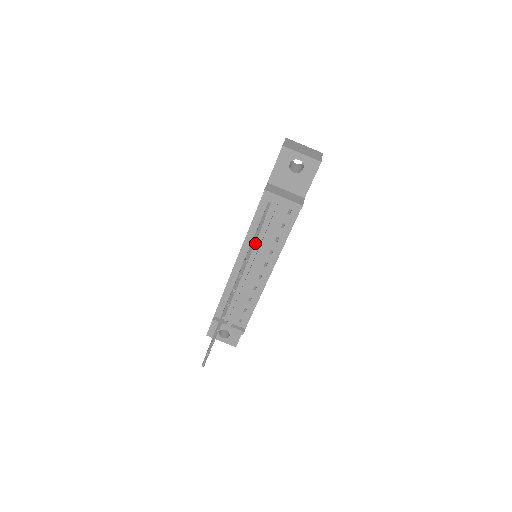
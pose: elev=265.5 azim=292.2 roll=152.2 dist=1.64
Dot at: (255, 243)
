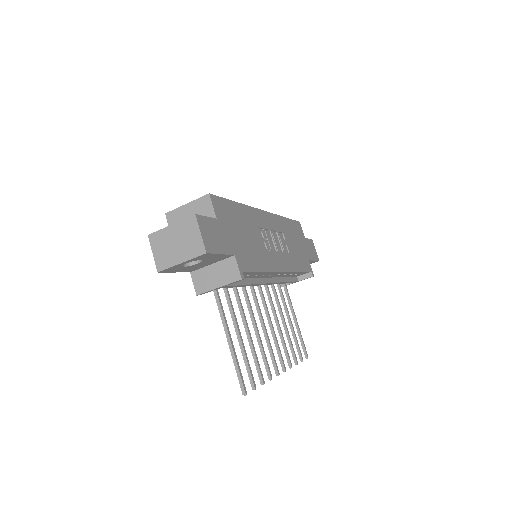
Dot at: (244, 392)
